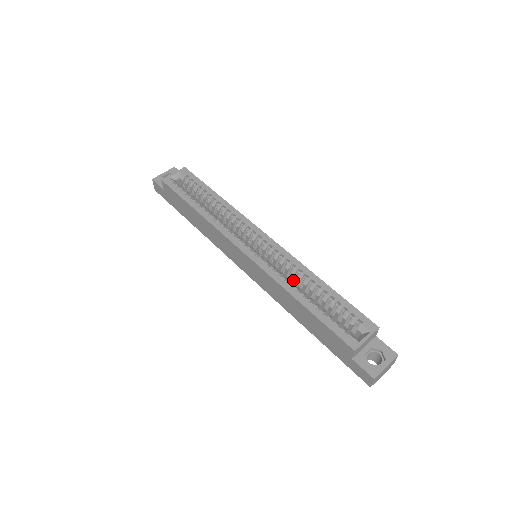
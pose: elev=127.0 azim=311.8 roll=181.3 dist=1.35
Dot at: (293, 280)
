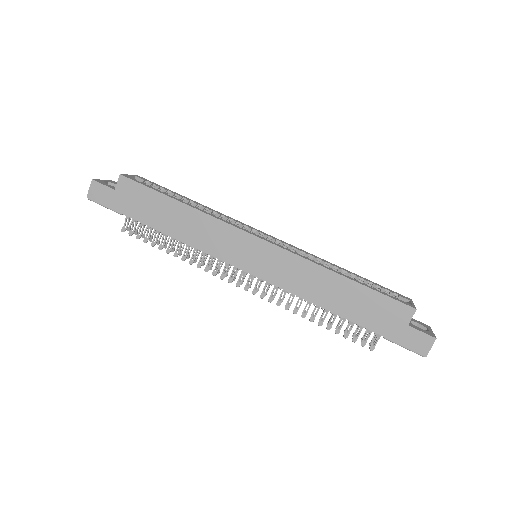
Dot at: occluded
